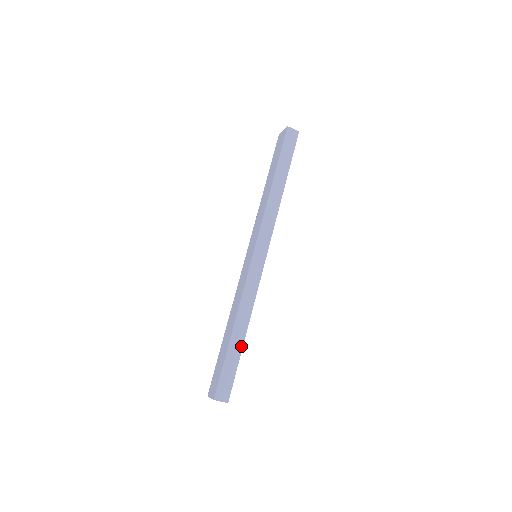
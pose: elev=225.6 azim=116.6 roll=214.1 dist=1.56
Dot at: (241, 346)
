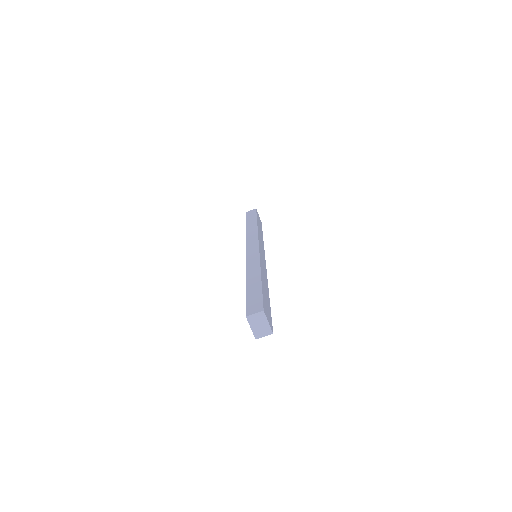
Dot at: (259, 282)
